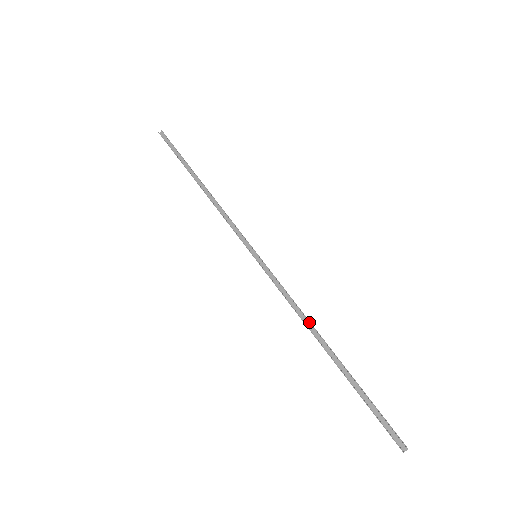
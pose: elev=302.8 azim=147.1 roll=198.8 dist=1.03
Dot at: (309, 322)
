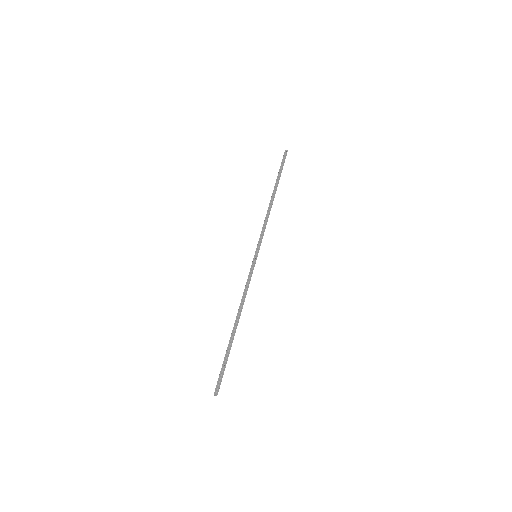
Dot at: (242, 307)
